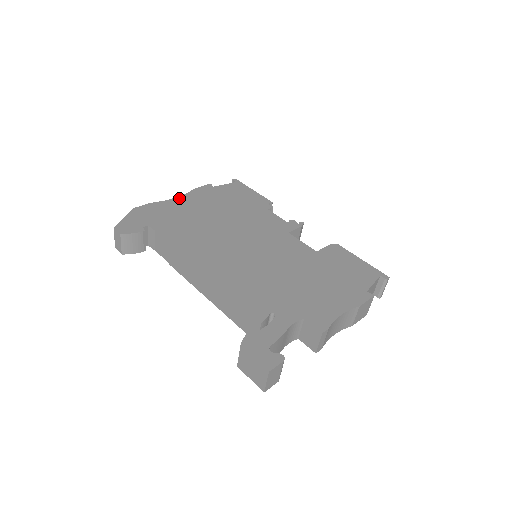
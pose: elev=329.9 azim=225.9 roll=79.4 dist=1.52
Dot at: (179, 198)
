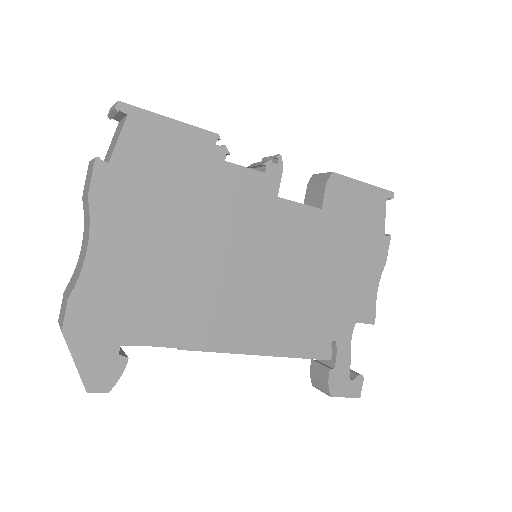
Dot at: (94, 246)
